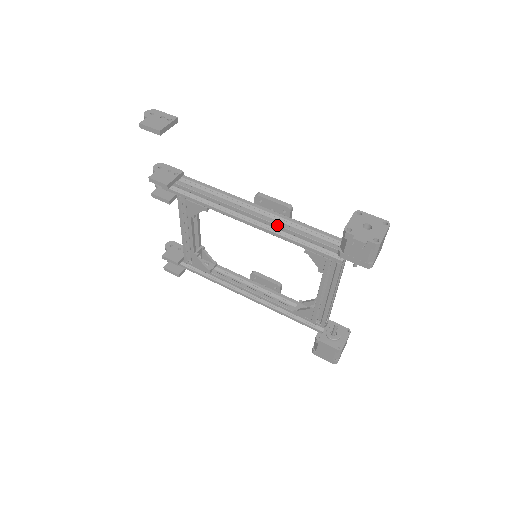
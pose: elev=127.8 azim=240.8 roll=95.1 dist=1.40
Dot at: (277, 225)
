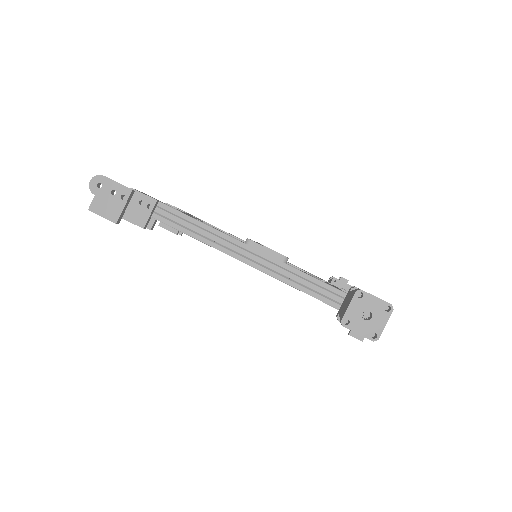
Dot at: occluded
